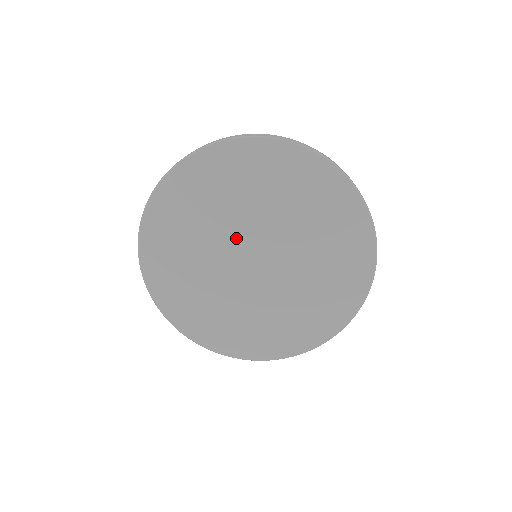
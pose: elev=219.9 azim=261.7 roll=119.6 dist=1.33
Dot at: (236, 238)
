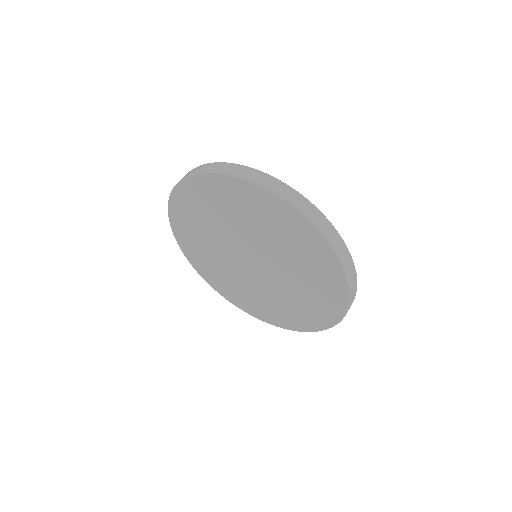
Dot at: (231, 247)
